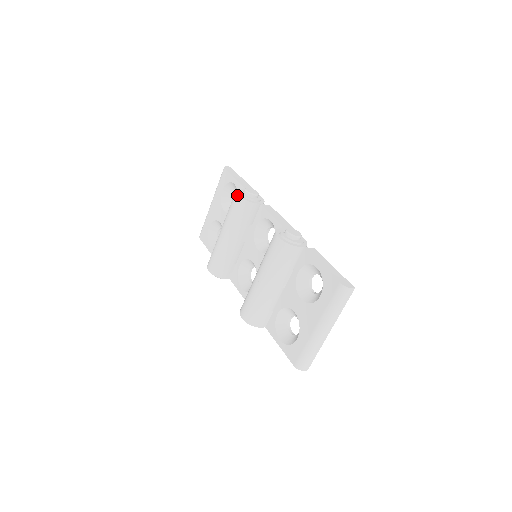
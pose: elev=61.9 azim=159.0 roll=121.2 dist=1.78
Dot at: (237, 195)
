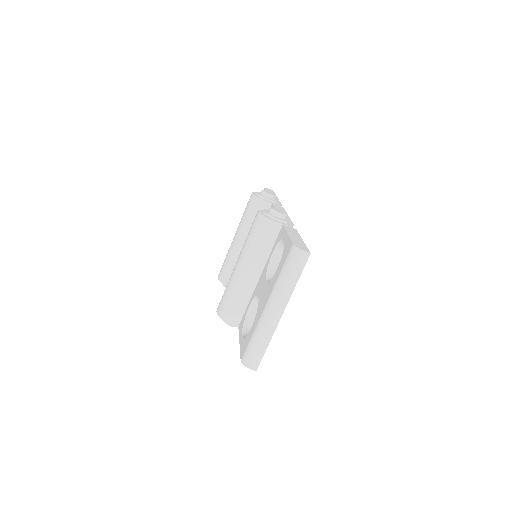
Dot at: occluded
